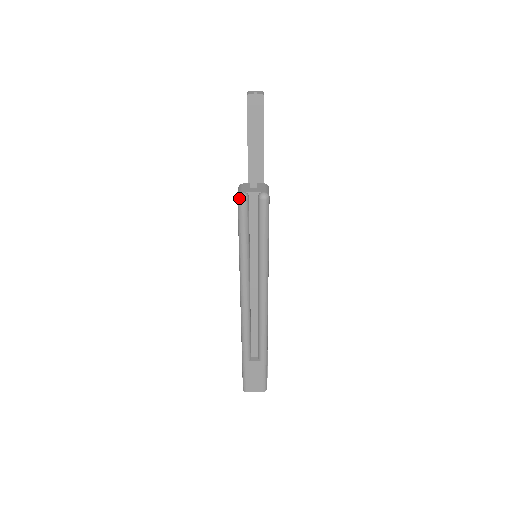
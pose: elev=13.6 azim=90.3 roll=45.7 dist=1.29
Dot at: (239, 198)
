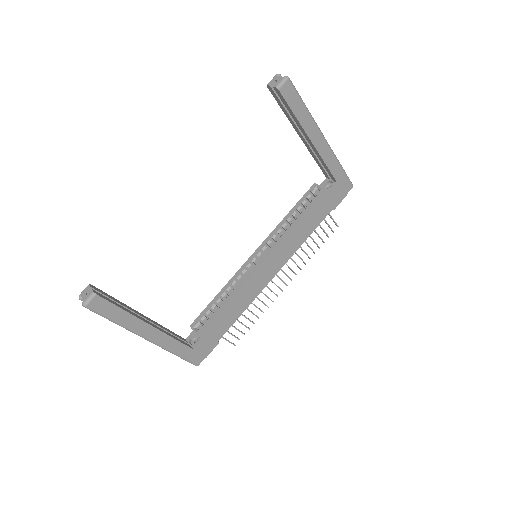
Dot at: (79, 297)
